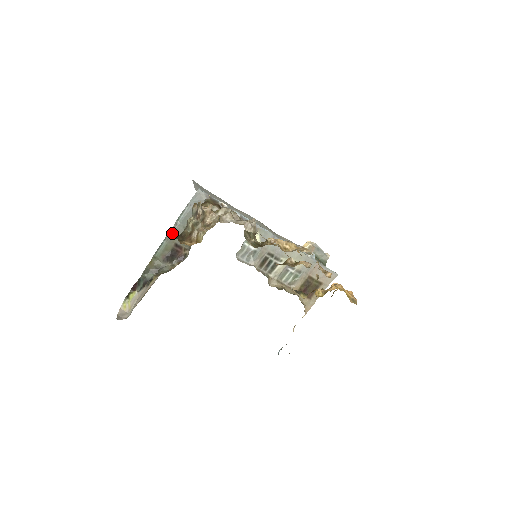
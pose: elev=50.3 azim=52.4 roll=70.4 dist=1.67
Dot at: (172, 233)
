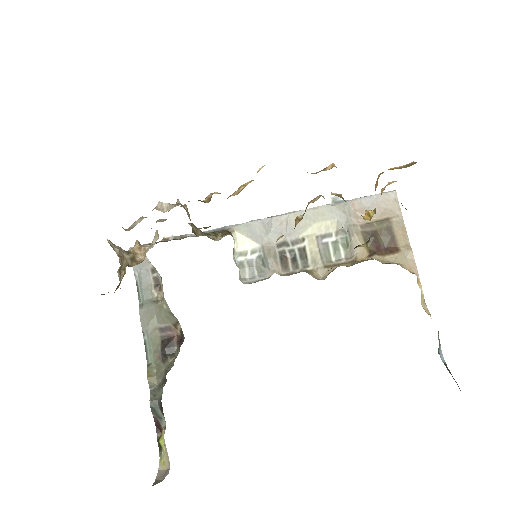
Dot at: (144, 320)
